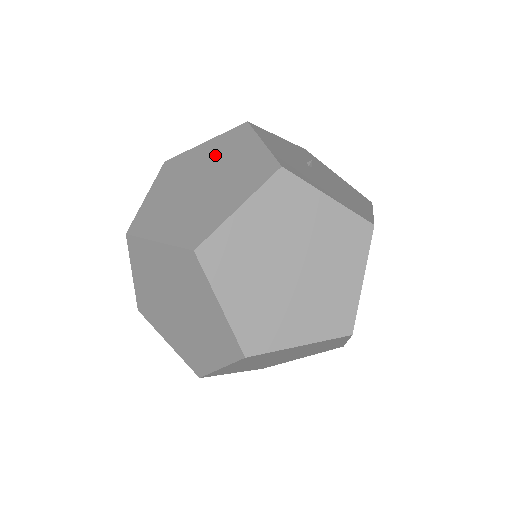
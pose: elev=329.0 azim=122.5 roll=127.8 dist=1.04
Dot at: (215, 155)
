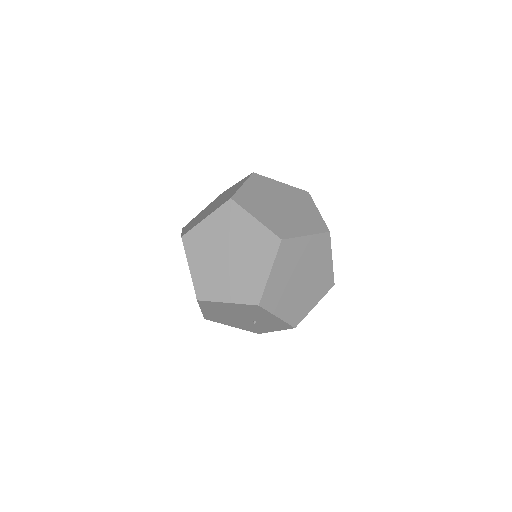
Dot at: occluded
